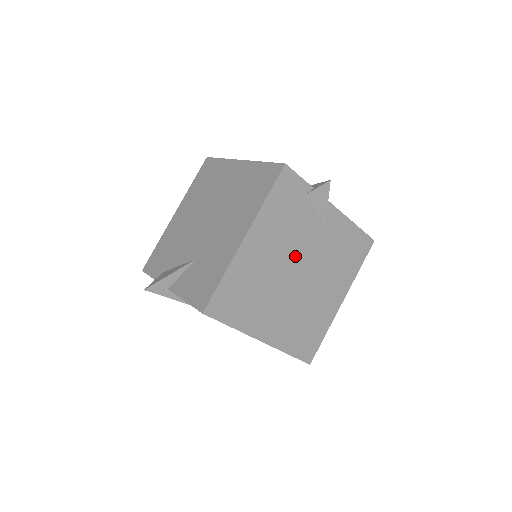
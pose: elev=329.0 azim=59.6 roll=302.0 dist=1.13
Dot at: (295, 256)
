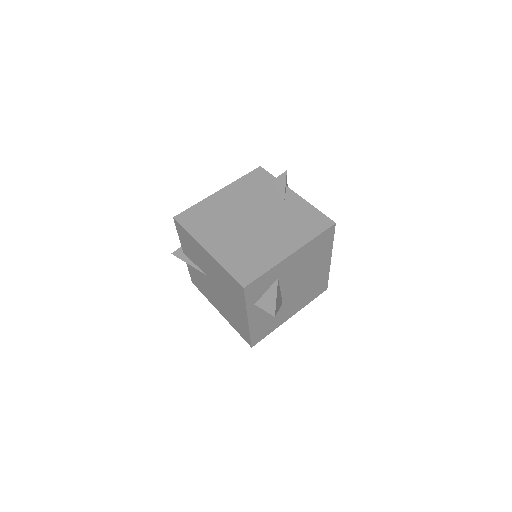
Dot at: (253, 210)
